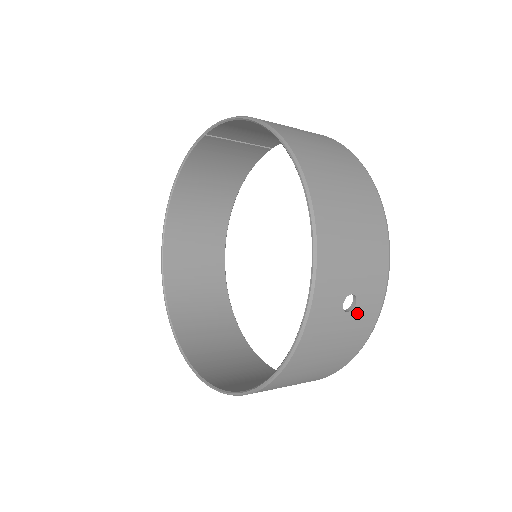
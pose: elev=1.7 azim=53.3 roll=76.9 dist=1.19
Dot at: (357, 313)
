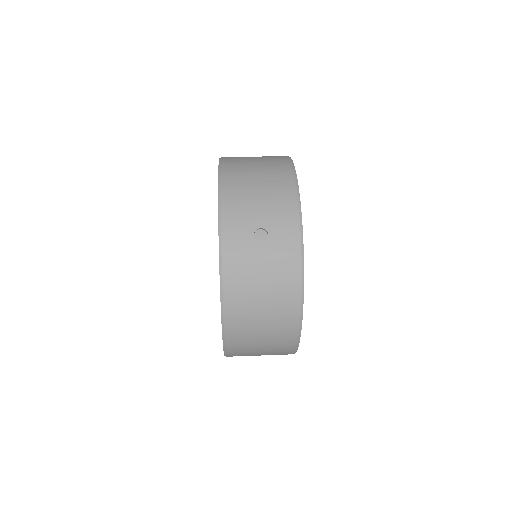
Dot at: (273, 244)
